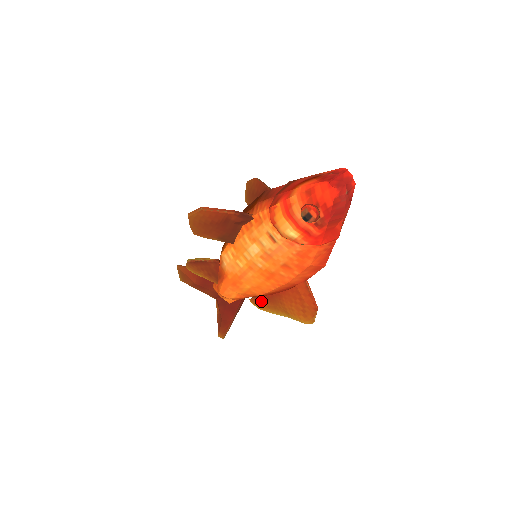
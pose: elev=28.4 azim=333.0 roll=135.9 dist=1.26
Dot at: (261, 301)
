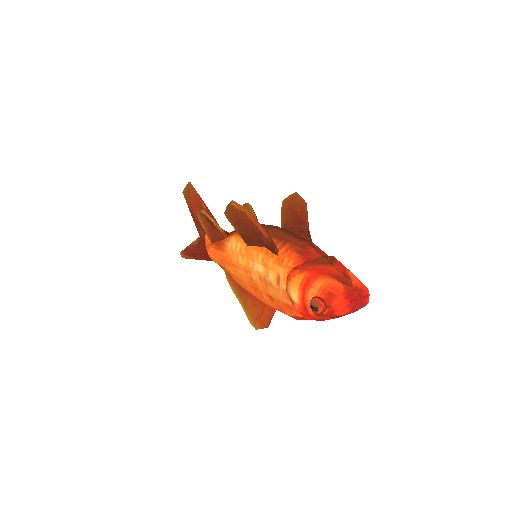
Dot at: occluded
